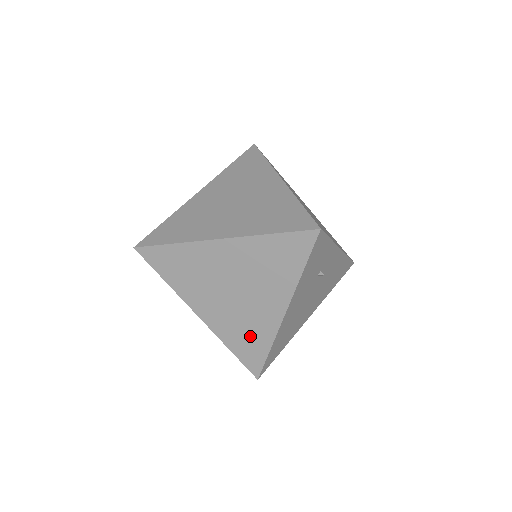
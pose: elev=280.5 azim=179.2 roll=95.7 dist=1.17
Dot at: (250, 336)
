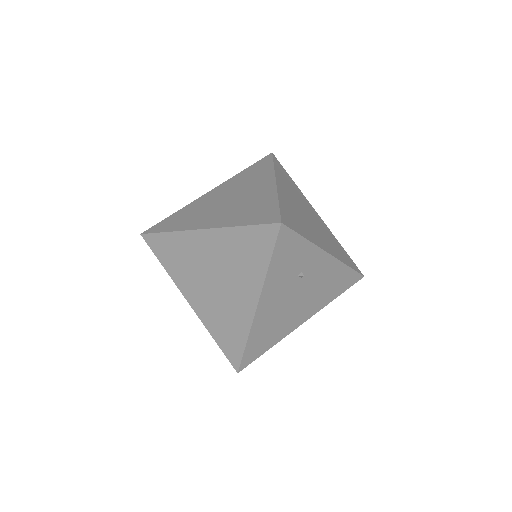
Dot at: (229, 327)
